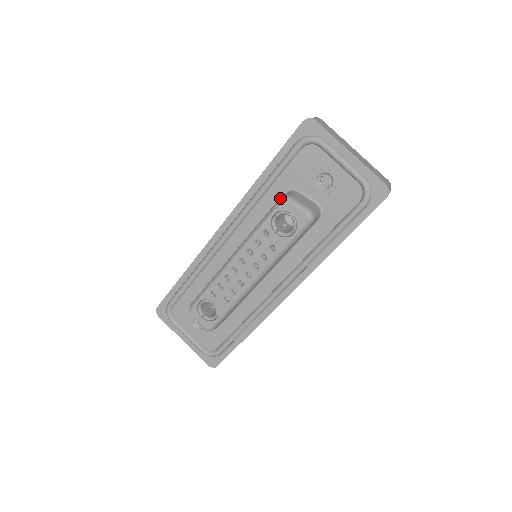
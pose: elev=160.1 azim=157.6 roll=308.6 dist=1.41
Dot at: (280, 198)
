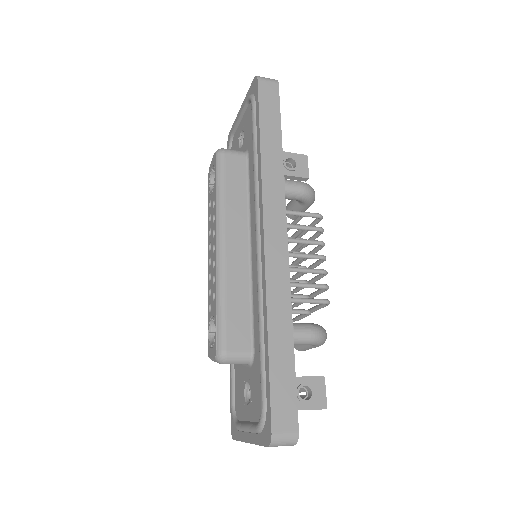
Dot at: occluded
